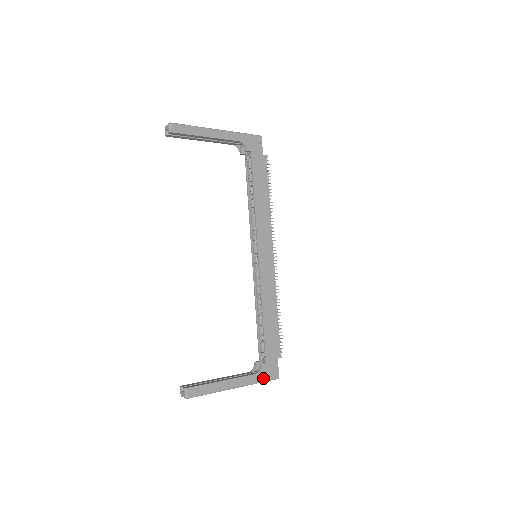
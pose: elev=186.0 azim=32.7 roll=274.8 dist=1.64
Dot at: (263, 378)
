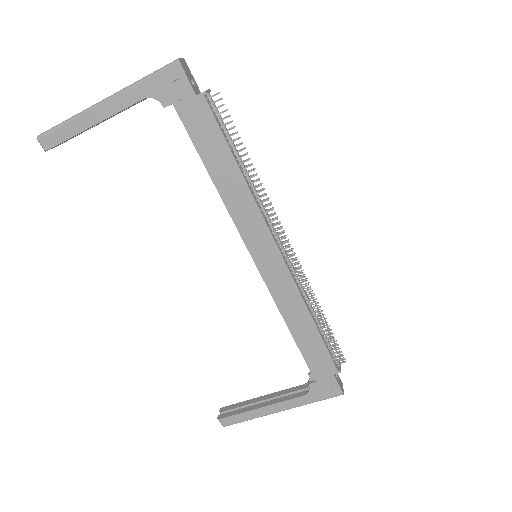
Dot at: (317, 398)
